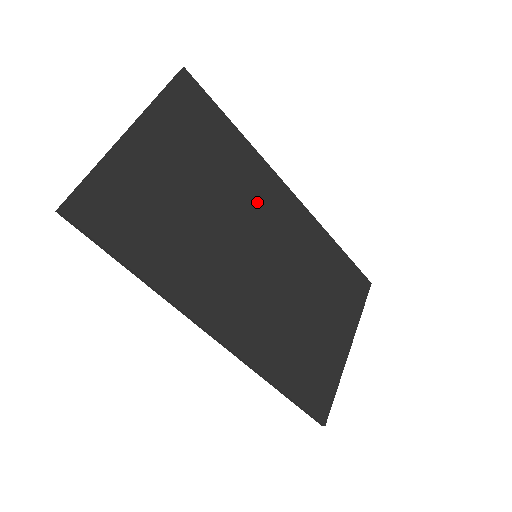
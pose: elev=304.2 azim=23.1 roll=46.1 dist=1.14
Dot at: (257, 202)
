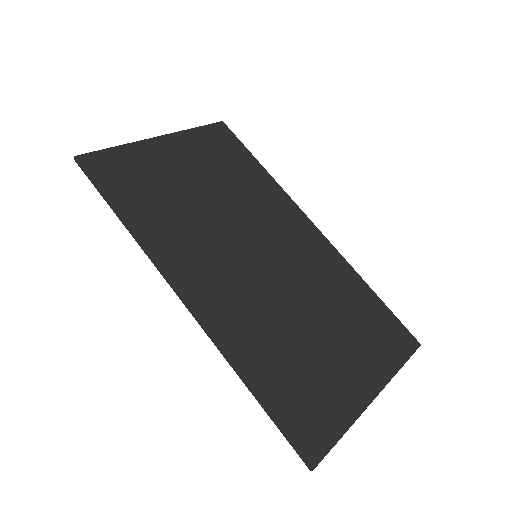
Dot at: (269, 217)
